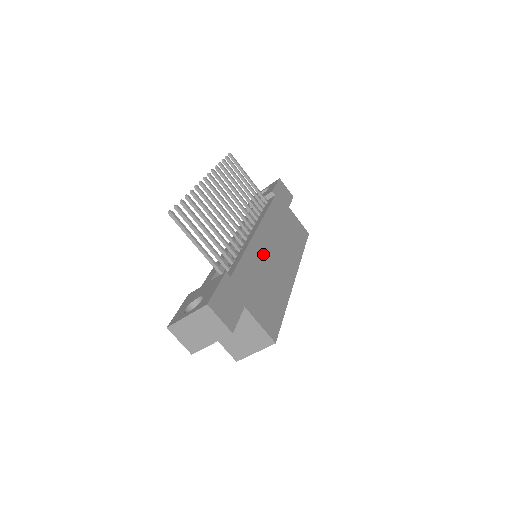
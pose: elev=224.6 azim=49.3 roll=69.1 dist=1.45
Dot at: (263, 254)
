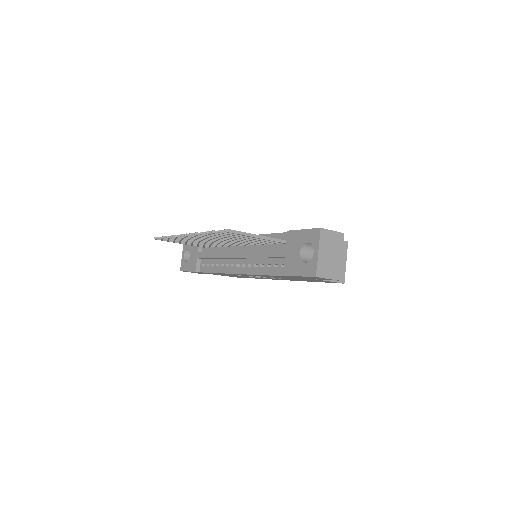
Dot at: occluded
